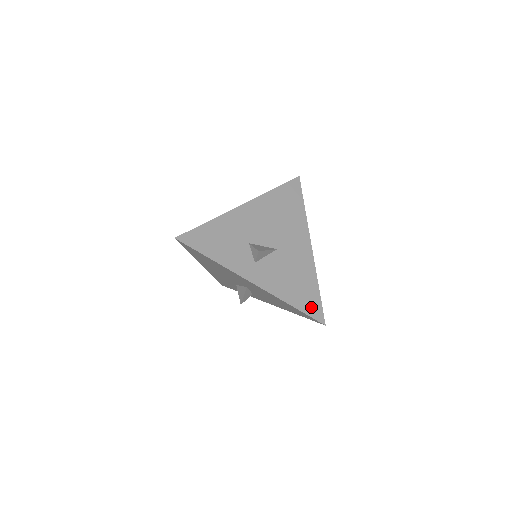
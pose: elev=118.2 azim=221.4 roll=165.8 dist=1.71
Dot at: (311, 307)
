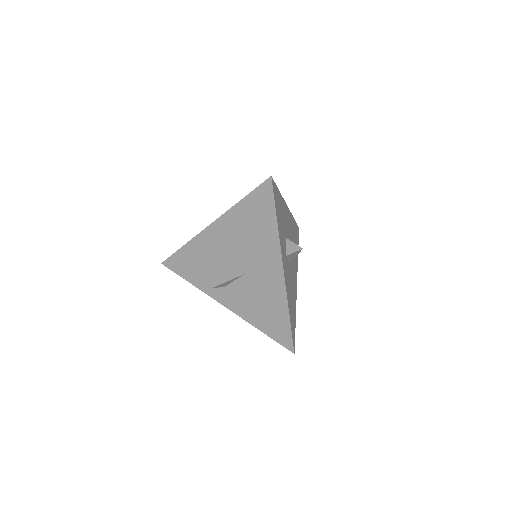
Dot at: (293, 329)
